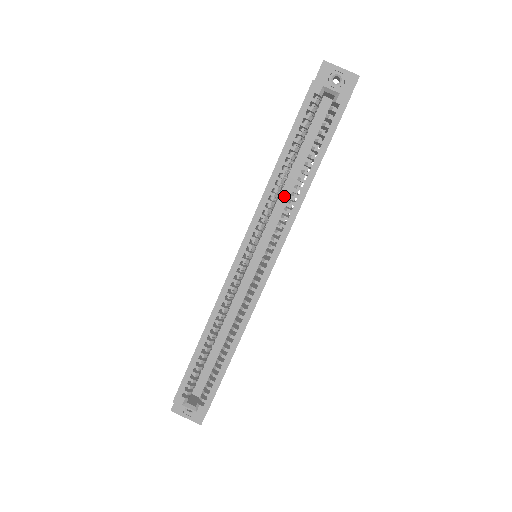
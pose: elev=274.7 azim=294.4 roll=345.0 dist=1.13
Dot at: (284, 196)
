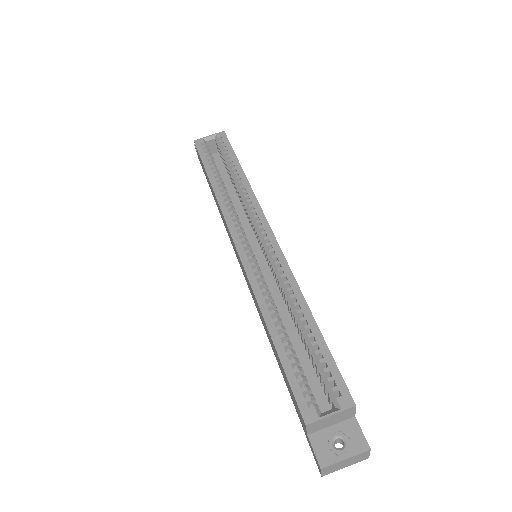
Dot at: (237, 209)
